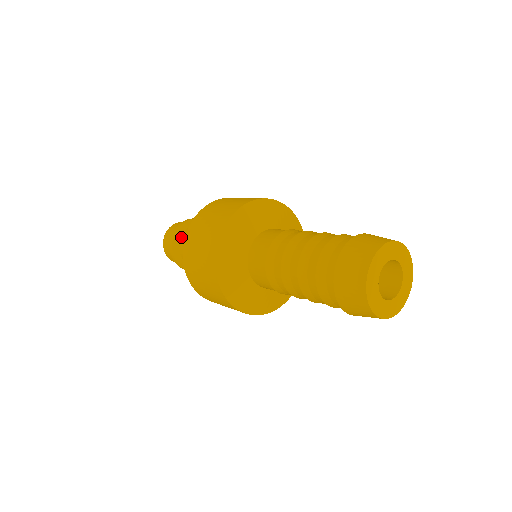
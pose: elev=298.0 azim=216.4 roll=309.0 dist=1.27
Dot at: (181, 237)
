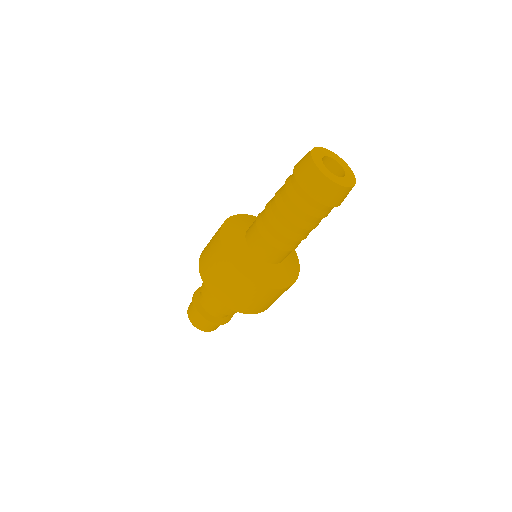
Dot at: (200, 293)
